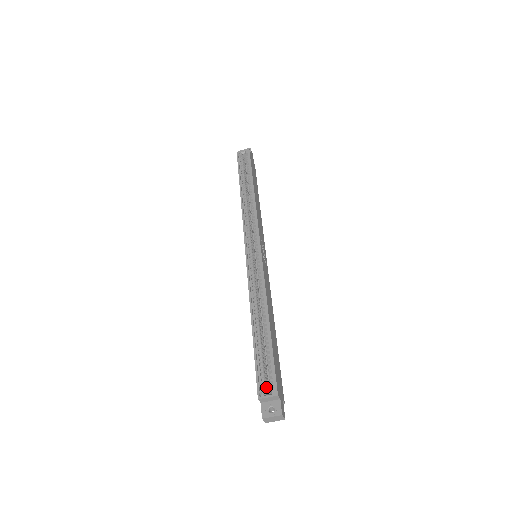
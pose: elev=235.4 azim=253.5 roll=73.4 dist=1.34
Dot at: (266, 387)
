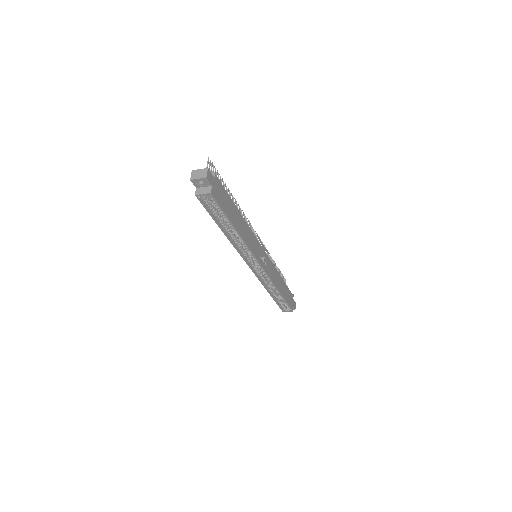
Dot at: (285, 306)
